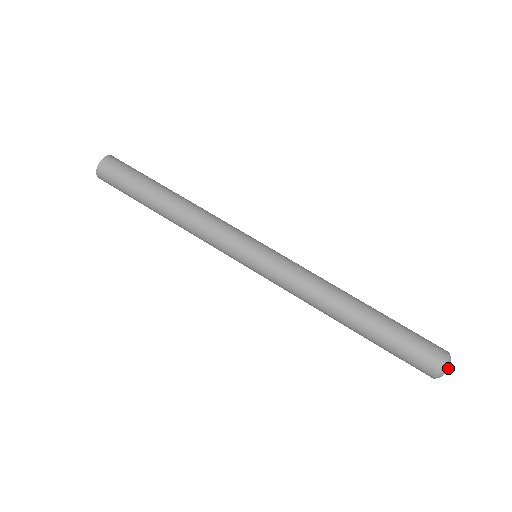
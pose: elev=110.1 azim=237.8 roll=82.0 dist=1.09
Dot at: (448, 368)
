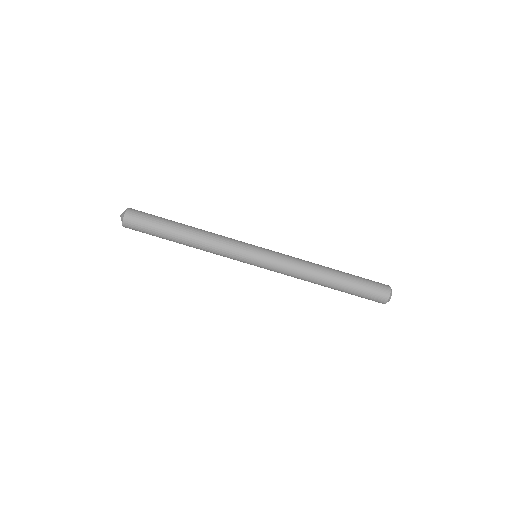
Dot at: occluded
